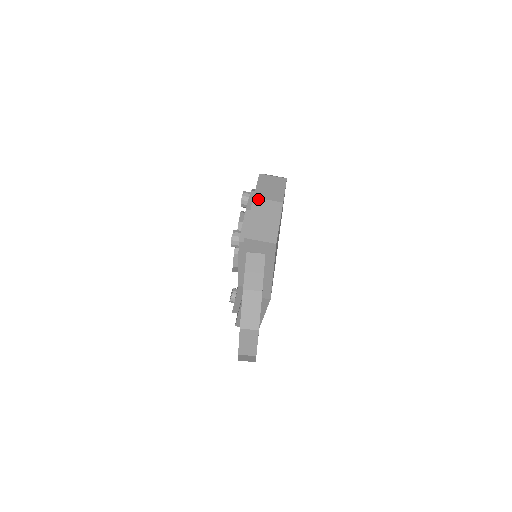
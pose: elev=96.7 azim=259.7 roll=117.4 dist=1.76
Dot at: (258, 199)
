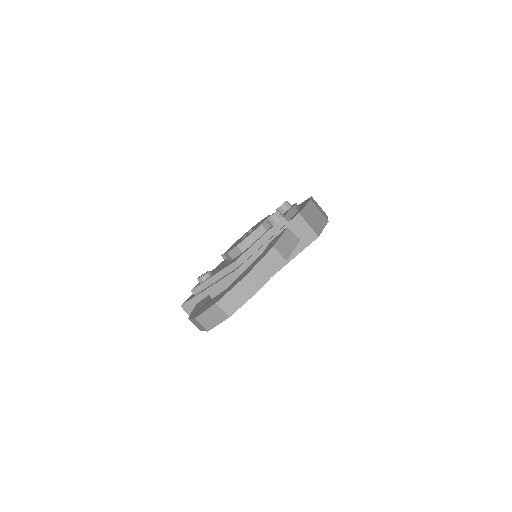
Dot at: occluded
